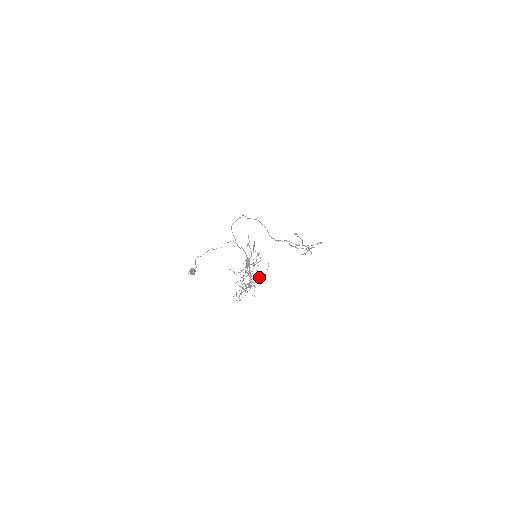
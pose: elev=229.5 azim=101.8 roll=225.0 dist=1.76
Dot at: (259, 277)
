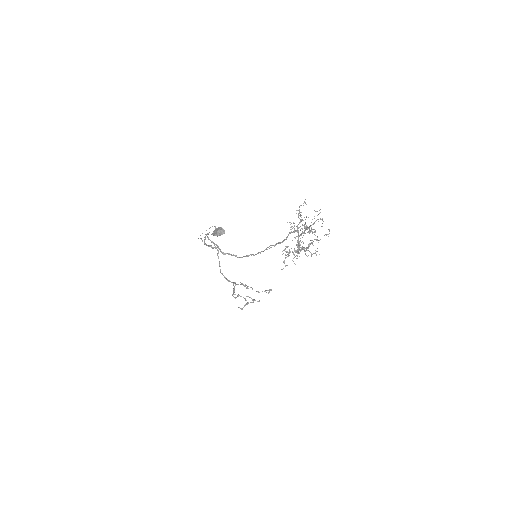
Dot at: occluded
